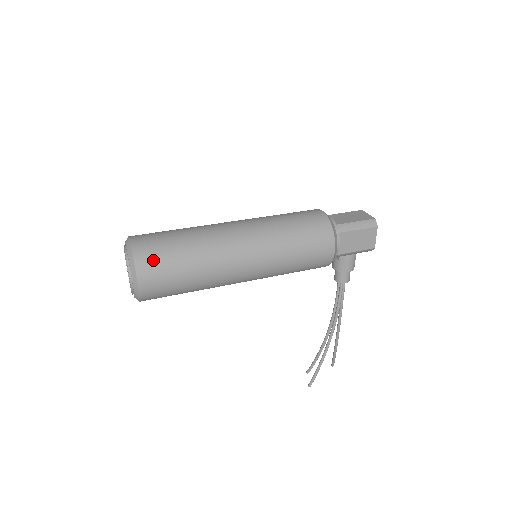
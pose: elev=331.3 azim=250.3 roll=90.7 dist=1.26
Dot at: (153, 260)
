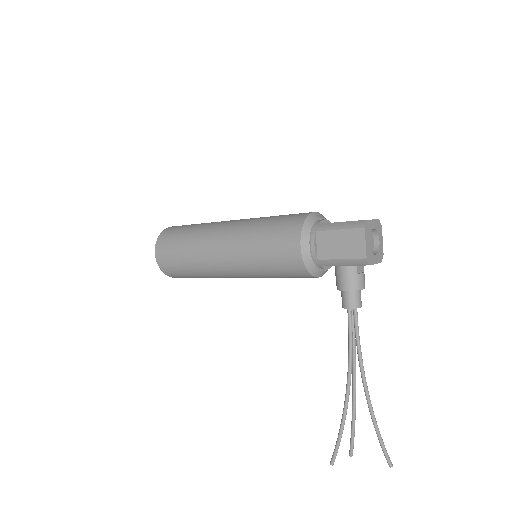
Dot at: (168, 236)
